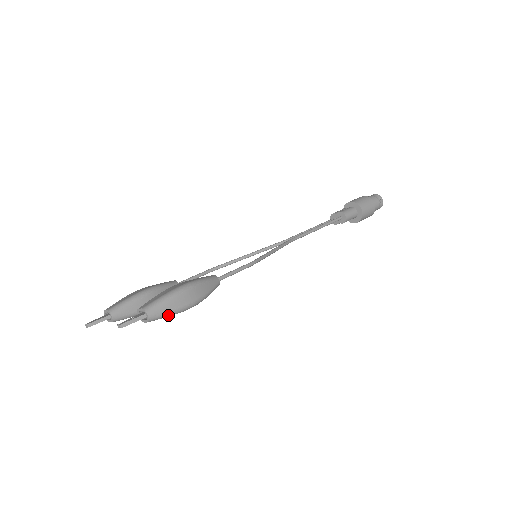
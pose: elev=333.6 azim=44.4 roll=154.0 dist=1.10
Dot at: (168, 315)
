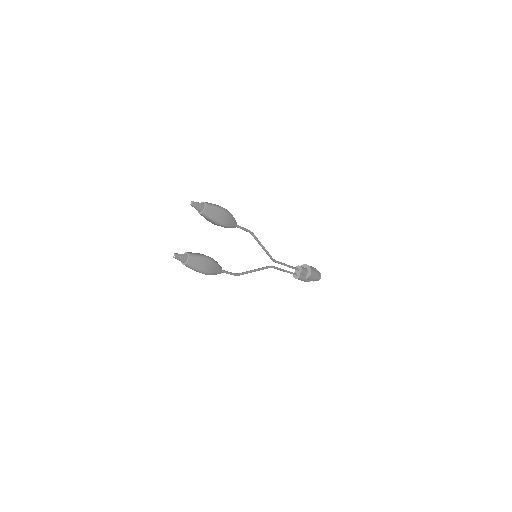
Dot at: (215, 206)
